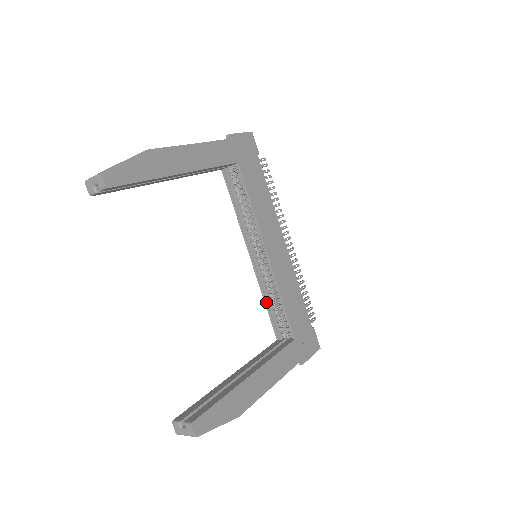
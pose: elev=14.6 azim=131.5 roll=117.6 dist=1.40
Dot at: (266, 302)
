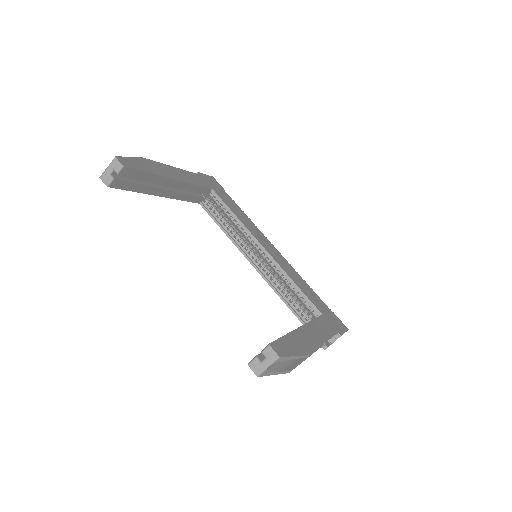
Dot at: (281, 296)
